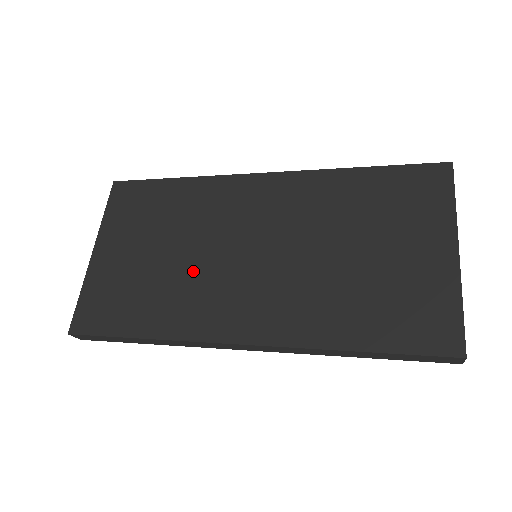
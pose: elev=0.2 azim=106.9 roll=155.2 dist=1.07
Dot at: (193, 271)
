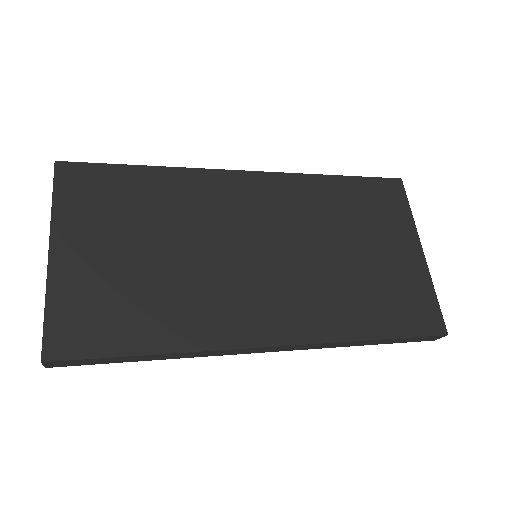
Dot at: (199, 273)
